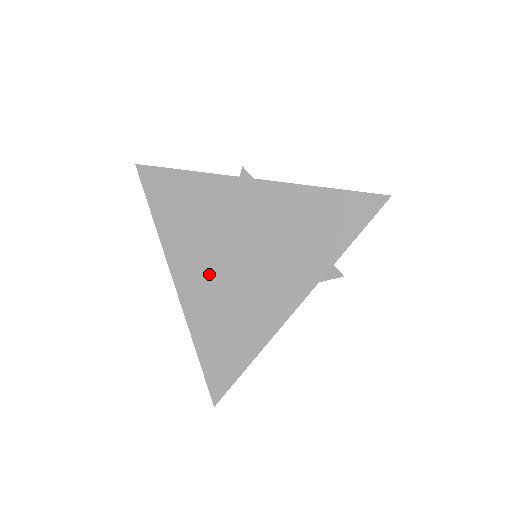
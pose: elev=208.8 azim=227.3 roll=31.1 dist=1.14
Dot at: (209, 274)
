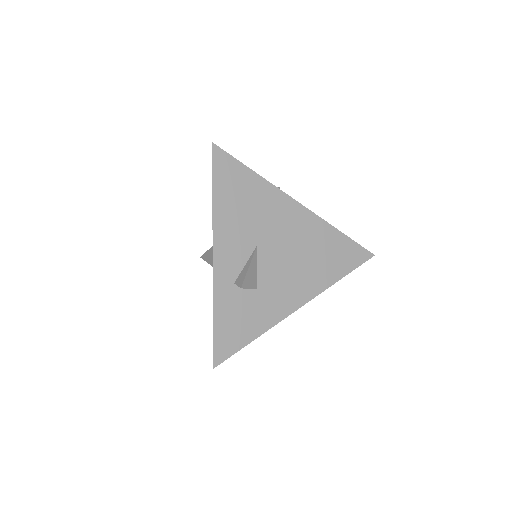
Dot at: (245, 260)
